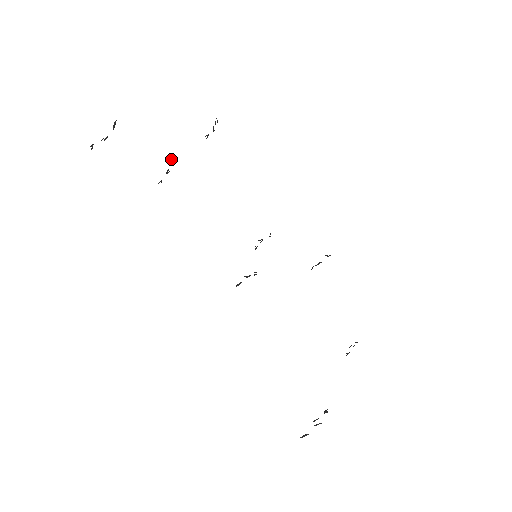
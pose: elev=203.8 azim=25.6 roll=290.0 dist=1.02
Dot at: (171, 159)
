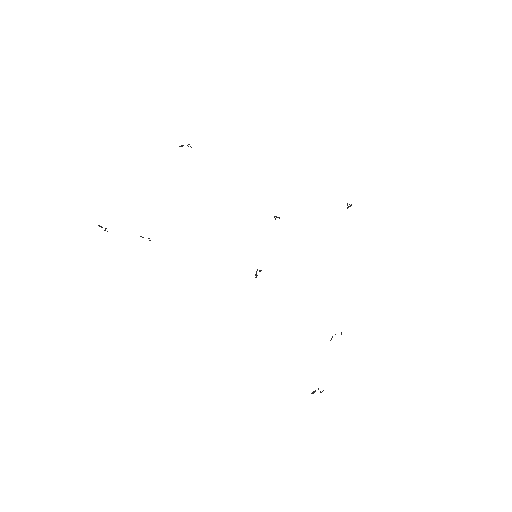
Dot at: (142, 237)
